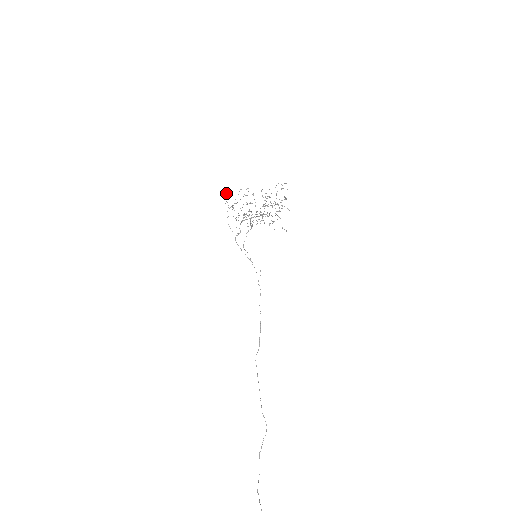
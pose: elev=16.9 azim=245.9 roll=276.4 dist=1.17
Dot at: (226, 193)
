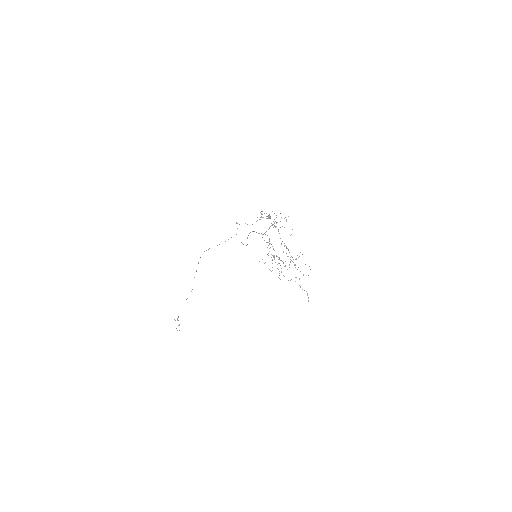
Dot at: occluded
